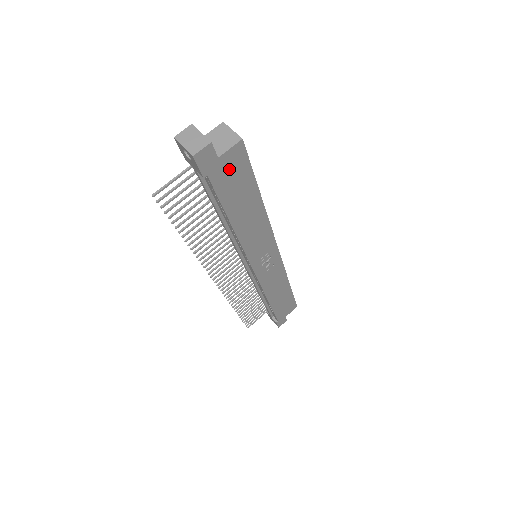
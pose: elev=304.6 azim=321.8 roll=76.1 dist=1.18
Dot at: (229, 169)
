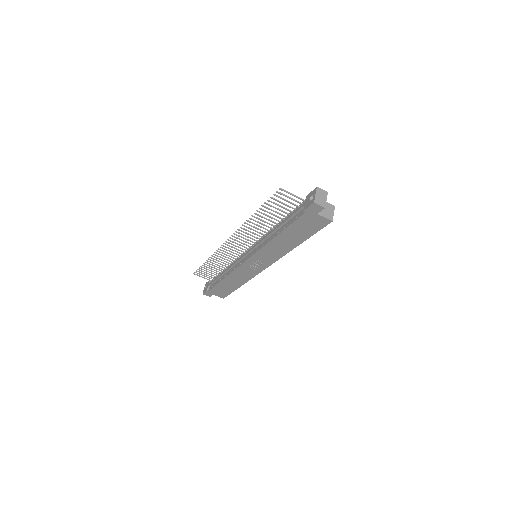
Dot at: (313, 221)
